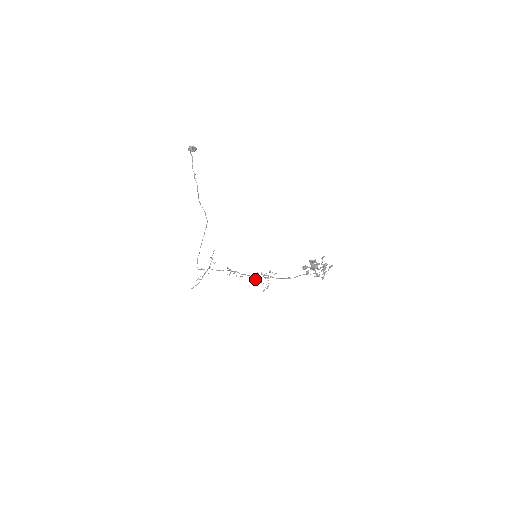
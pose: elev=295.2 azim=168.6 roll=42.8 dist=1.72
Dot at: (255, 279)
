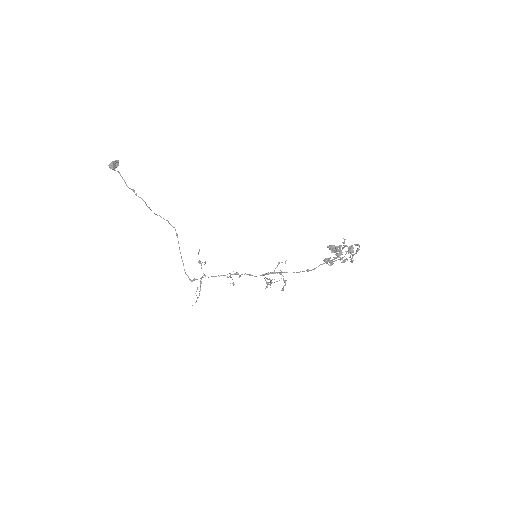
Dot at: occluded
